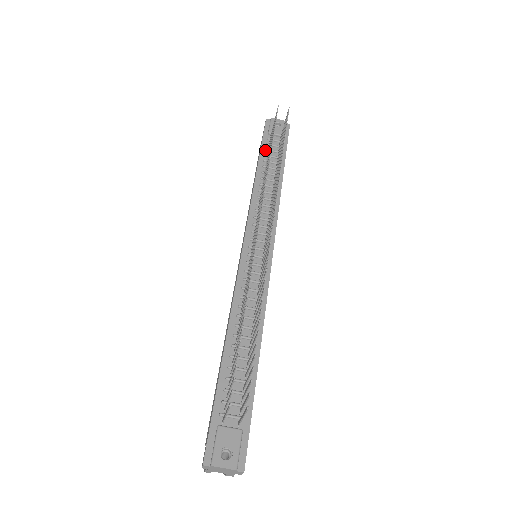
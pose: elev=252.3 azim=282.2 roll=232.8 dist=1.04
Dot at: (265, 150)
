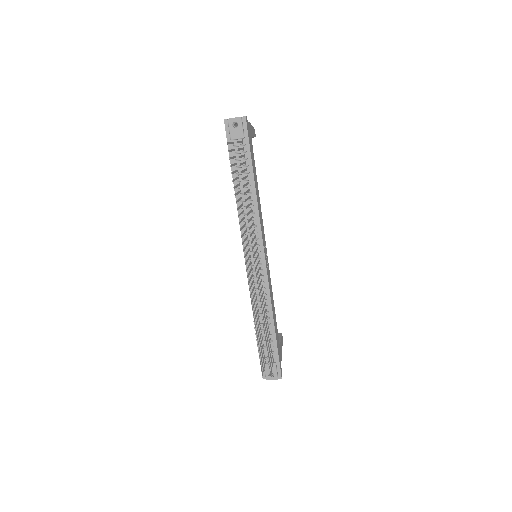
Dot at: (234, 161)
